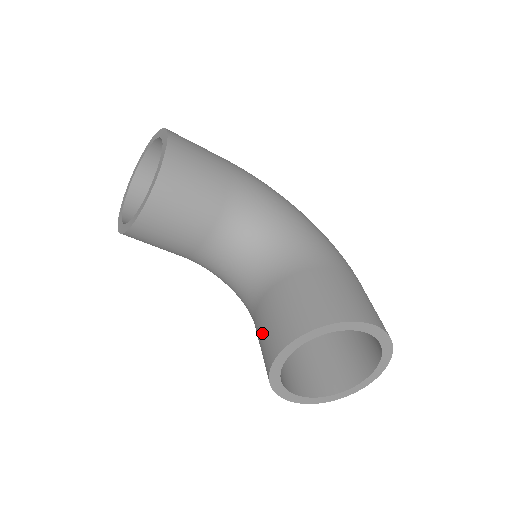
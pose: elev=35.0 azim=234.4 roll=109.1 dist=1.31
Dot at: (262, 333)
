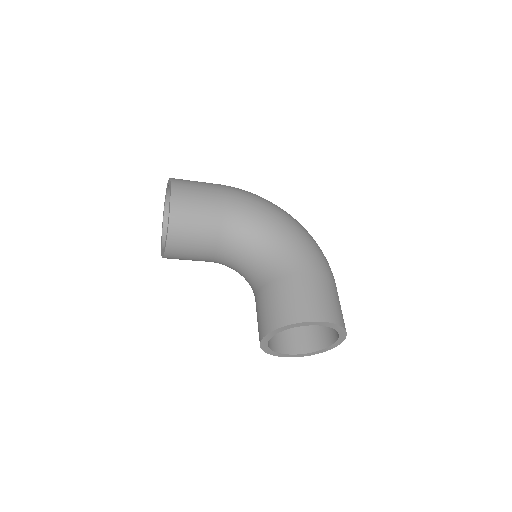
Dot at: (257, 320)
